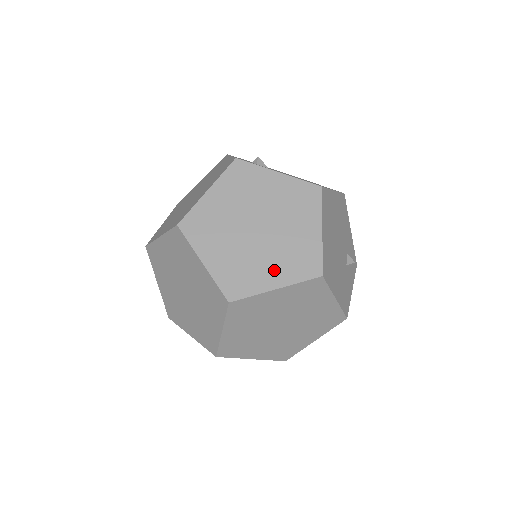
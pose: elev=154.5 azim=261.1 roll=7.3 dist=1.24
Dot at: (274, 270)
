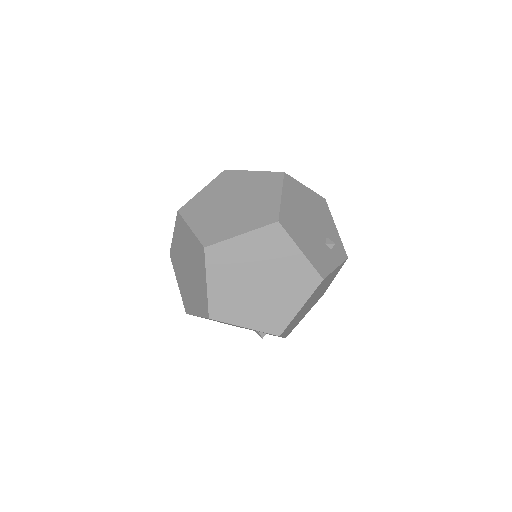
Dot at: (241, 224)
